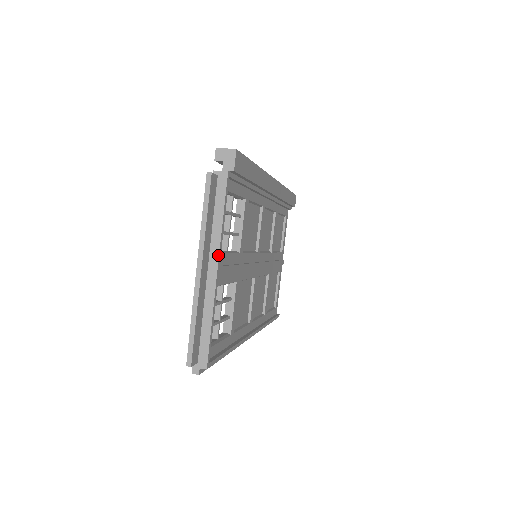
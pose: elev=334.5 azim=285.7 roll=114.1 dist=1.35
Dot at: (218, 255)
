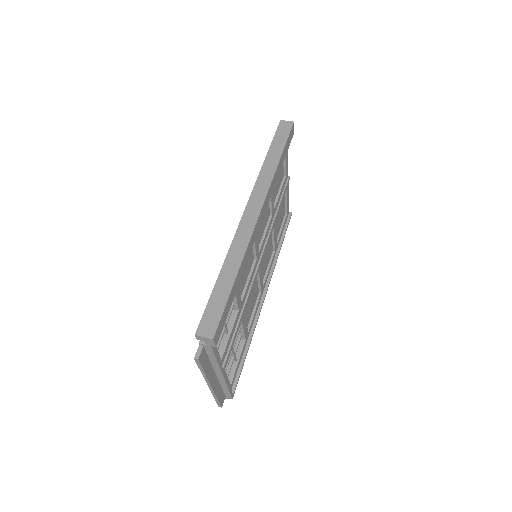
Dot at: (221, 372)
